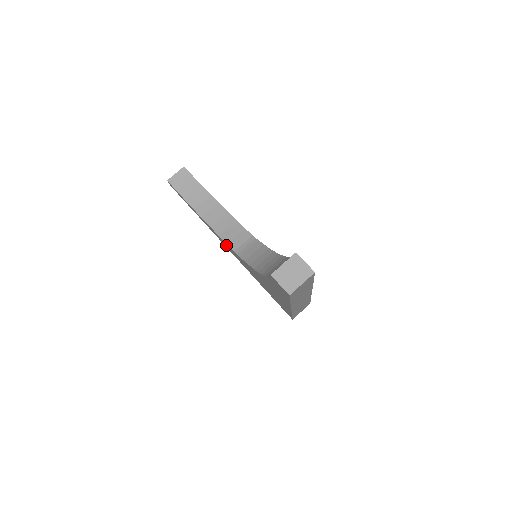
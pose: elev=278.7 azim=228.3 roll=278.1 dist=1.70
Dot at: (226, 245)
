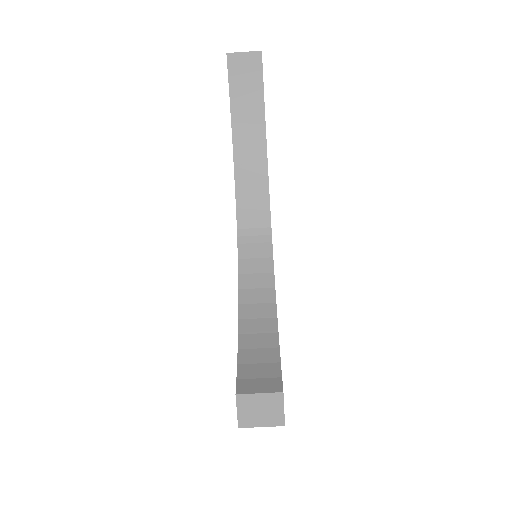
Dot at: occluded
